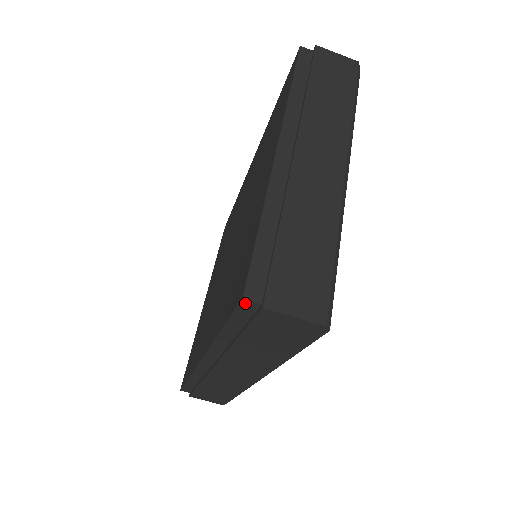
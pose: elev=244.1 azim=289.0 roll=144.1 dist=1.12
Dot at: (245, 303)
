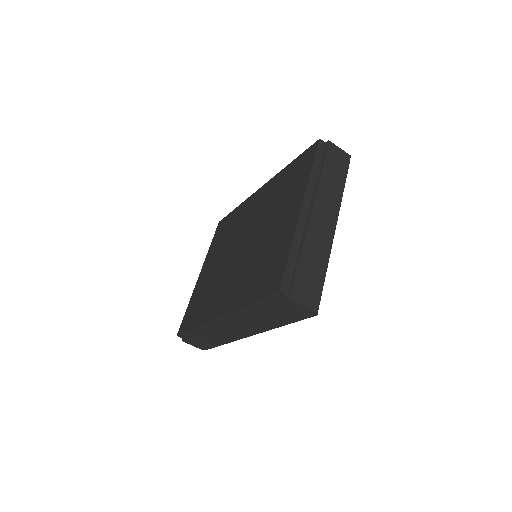
Dot at: (279, 294)
